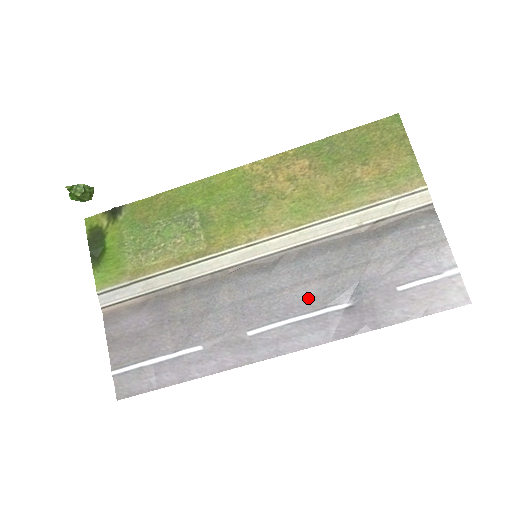
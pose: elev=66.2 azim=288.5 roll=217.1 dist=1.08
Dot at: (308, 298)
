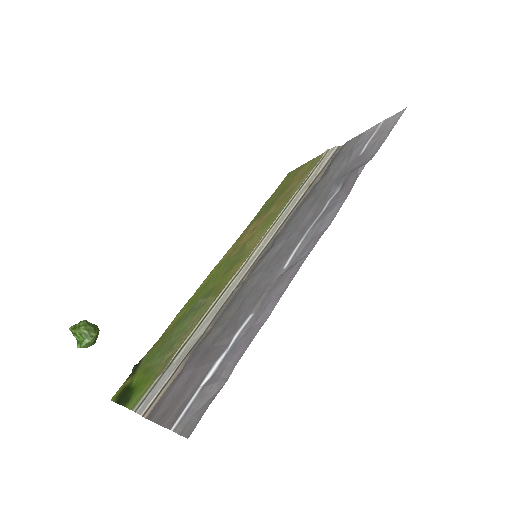
Dot at: (311, 218)
